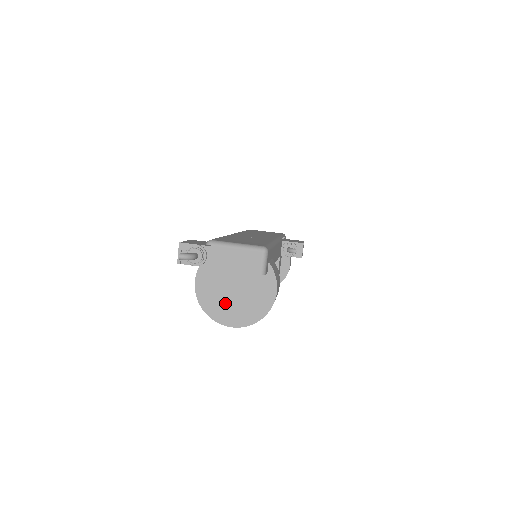
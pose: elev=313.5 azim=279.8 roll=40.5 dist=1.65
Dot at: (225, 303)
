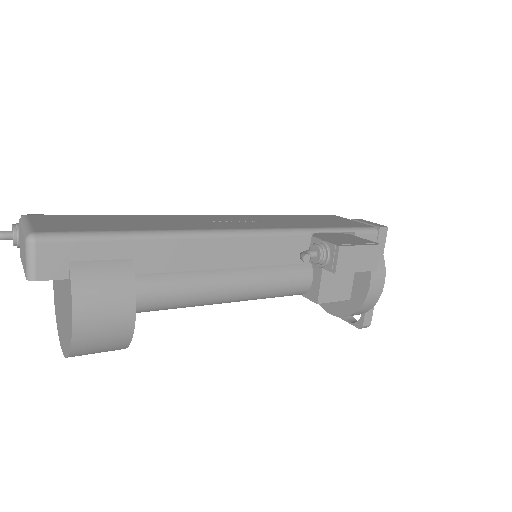
Dot at: (60, 313)
